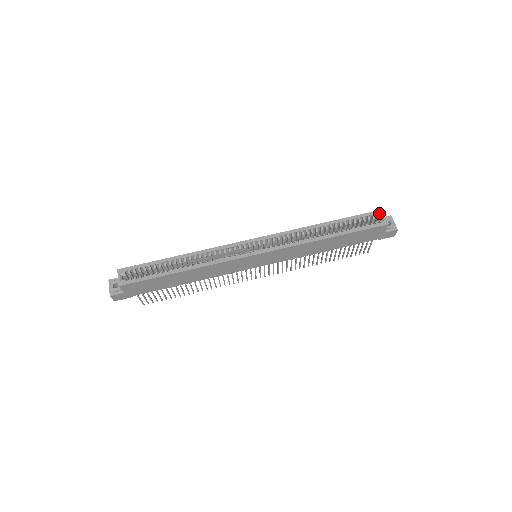
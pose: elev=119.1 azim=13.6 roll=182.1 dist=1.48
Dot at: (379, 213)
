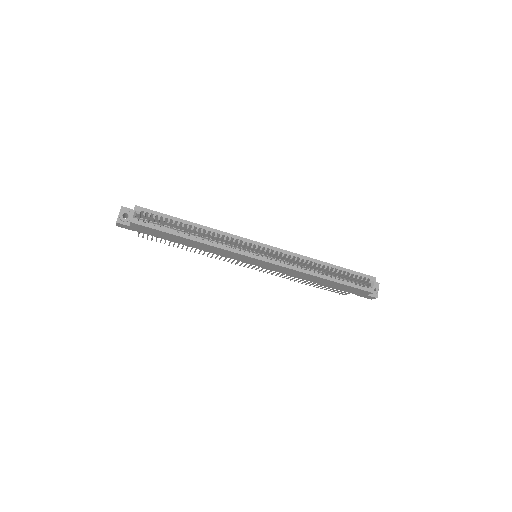
Dot at: (372, 279)
